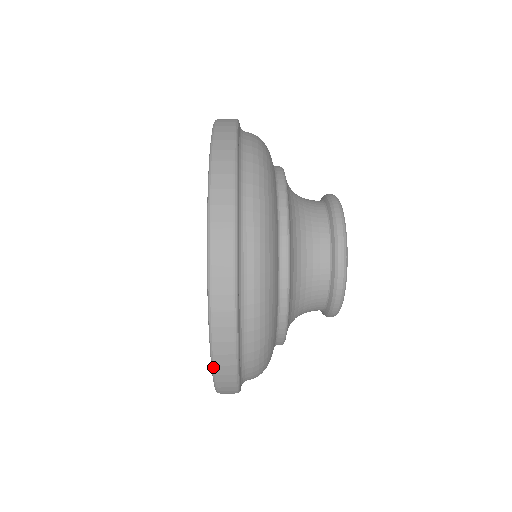
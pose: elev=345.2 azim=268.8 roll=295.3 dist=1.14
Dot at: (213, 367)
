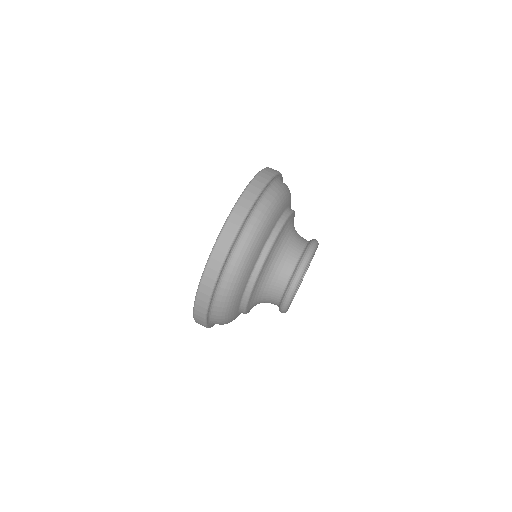
Dot at: occluded
